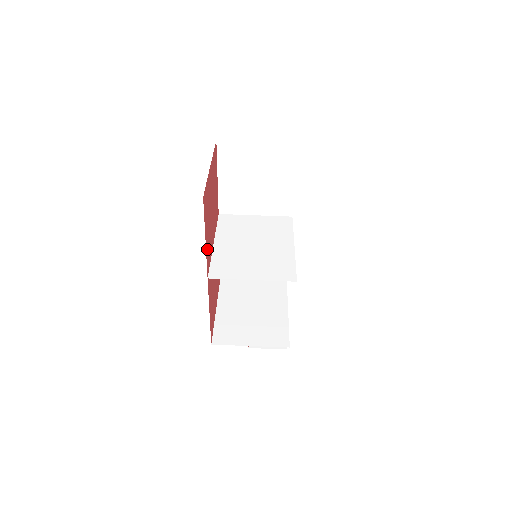
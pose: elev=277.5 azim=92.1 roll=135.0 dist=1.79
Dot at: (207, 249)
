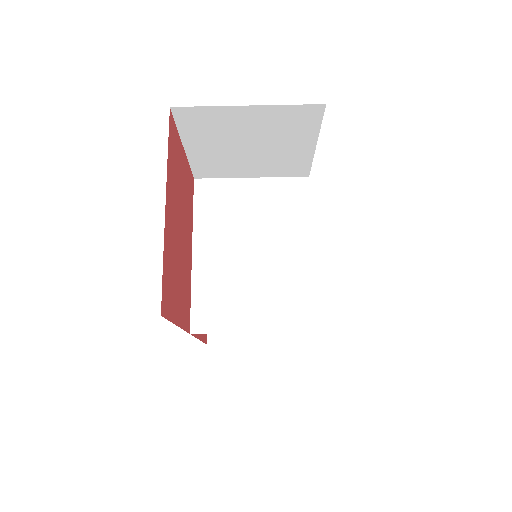
Dot at: (182, 314)
